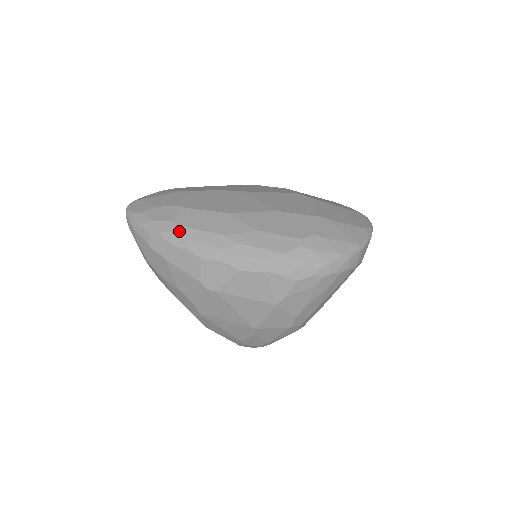
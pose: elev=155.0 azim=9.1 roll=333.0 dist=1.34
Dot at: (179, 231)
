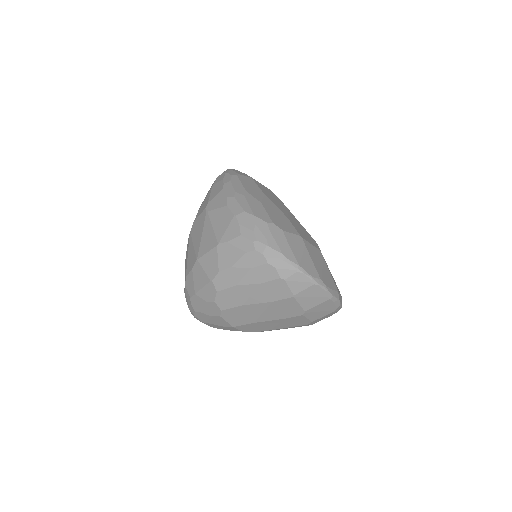
Dot at: (234, 176)
